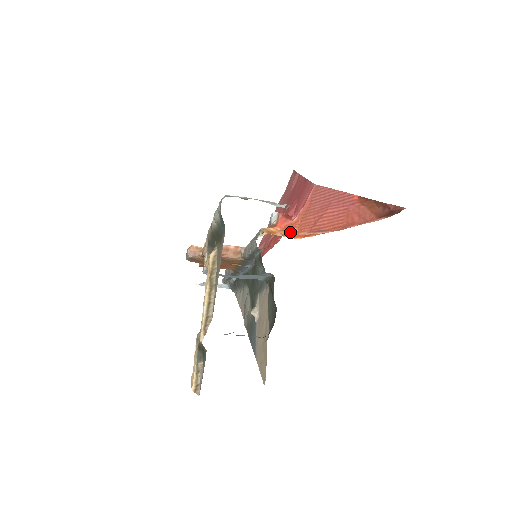
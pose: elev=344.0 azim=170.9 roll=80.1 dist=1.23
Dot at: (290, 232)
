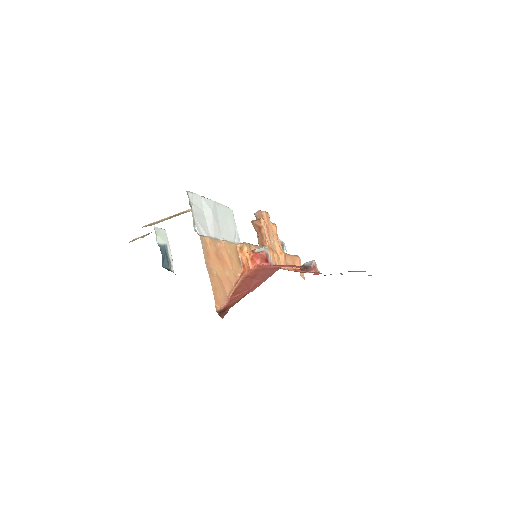
Dot at: (247, 263)
